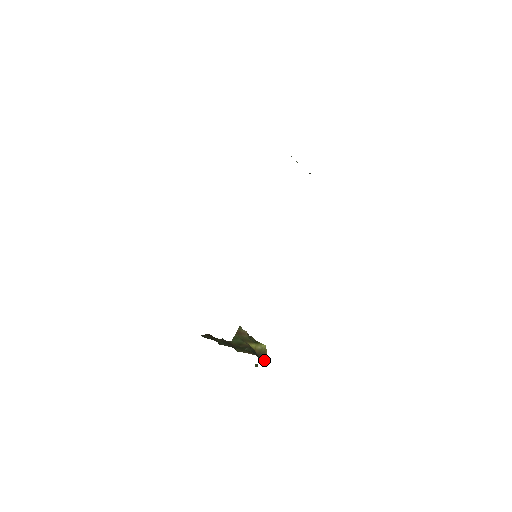
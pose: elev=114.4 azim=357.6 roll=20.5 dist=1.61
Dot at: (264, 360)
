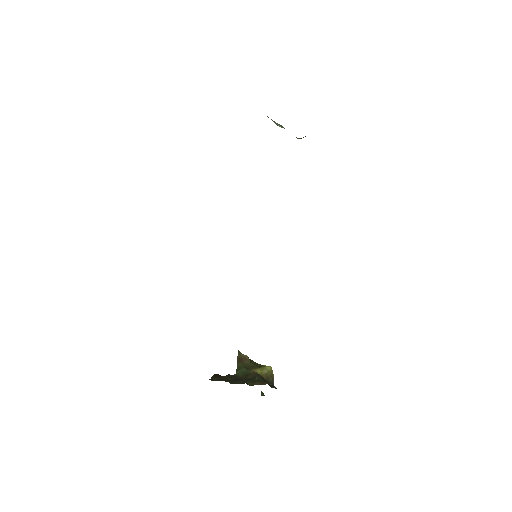
Dot at: (274, 386)
